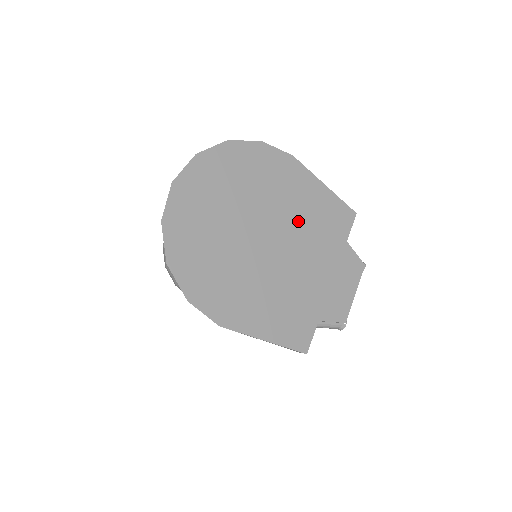
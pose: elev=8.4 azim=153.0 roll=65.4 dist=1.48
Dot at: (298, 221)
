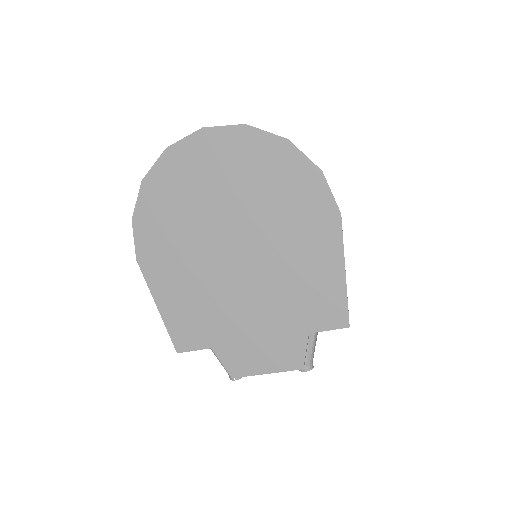
Dot at: (279, 267)
